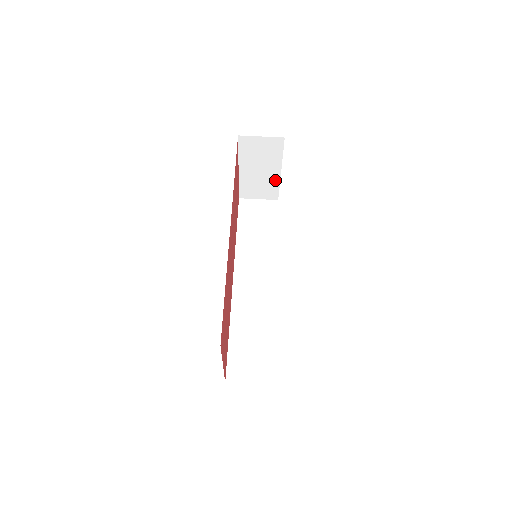
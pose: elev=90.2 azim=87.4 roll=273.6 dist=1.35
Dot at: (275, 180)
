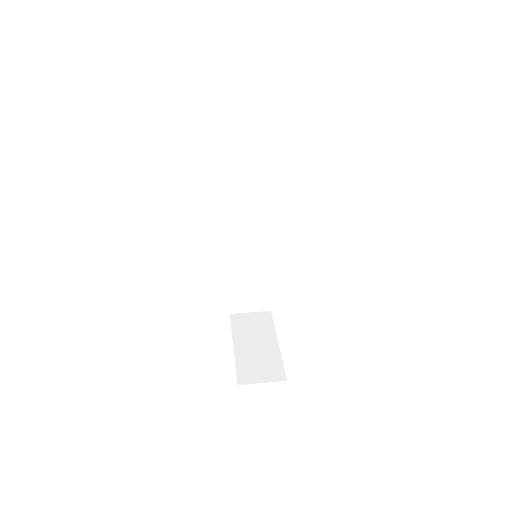
Dot at: (275, 354)
